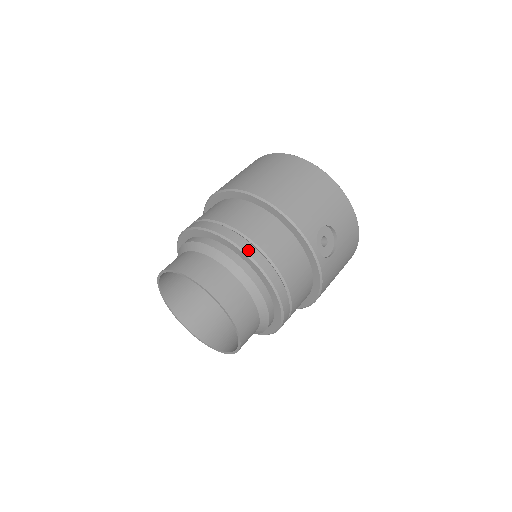
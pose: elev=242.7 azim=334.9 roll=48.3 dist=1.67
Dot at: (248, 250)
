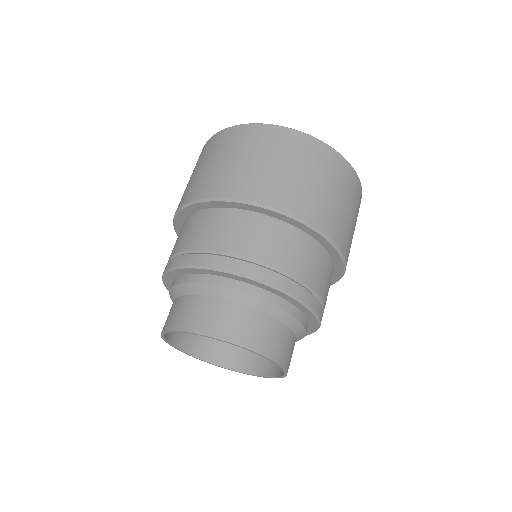
Dot at: (317, 310)
